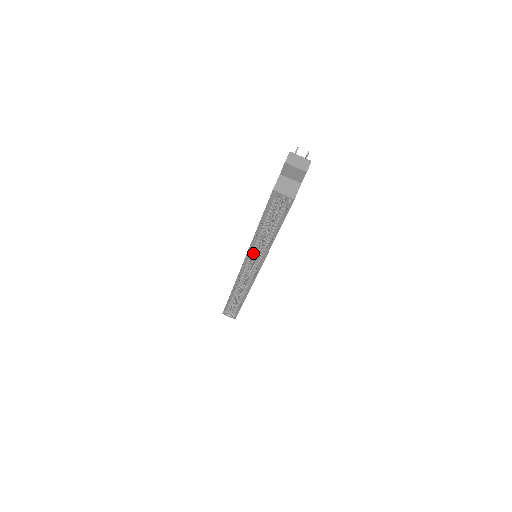
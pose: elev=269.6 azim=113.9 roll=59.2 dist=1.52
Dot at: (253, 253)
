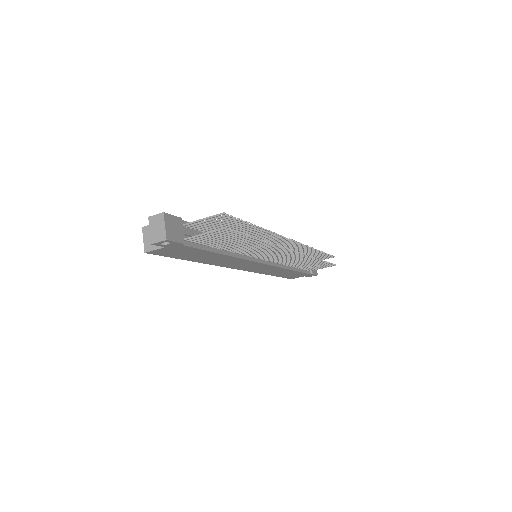
Dot at: occluded
